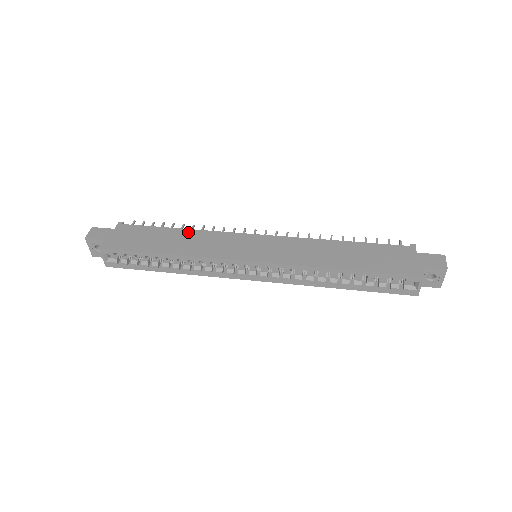
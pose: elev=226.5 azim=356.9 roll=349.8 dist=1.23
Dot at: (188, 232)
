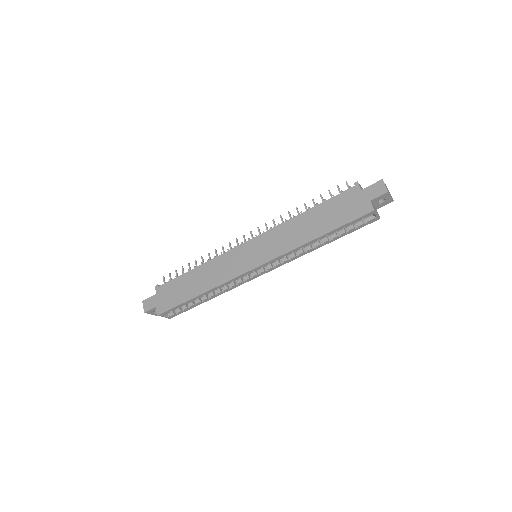
Dot at: (202, 268)
